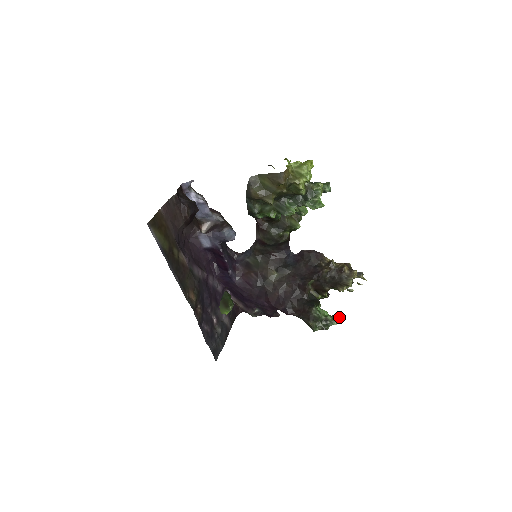
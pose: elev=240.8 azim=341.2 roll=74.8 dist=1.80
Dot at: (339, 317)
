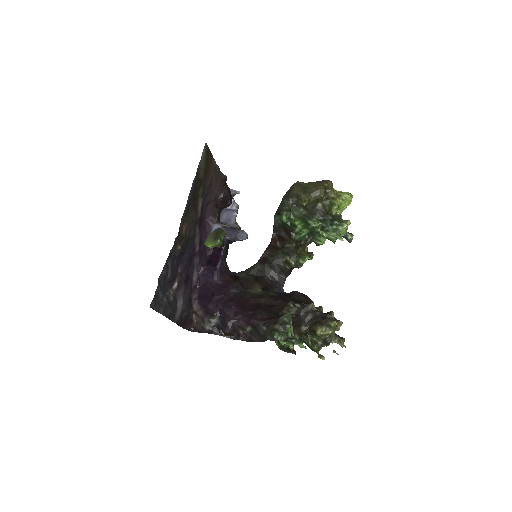
Dot at: occluded
